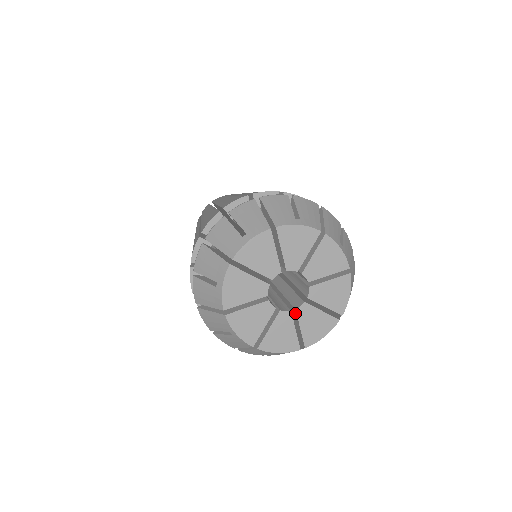
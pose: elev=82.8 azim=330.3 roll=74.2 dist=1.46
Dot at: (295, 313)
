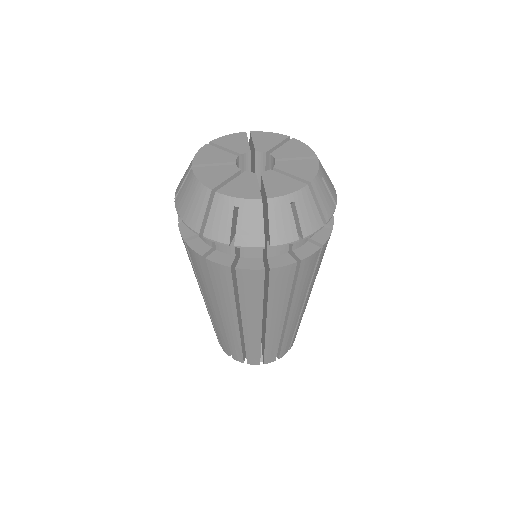
Dot at: occluded
